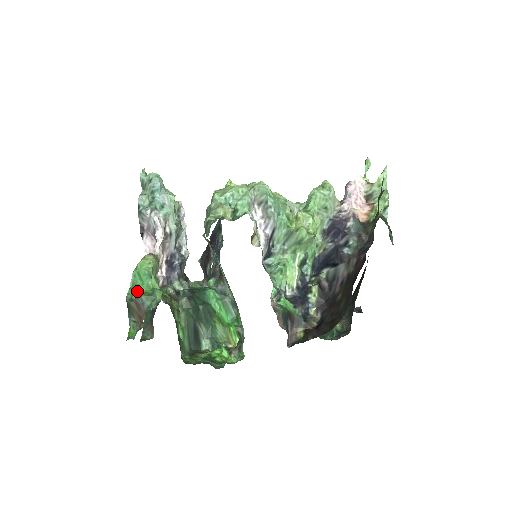
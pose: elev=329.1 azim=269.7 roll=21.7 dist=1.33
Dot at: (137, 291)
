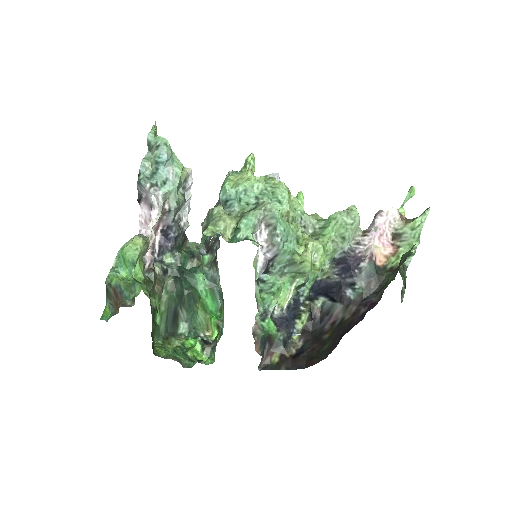
Dot at: (118, 276)
